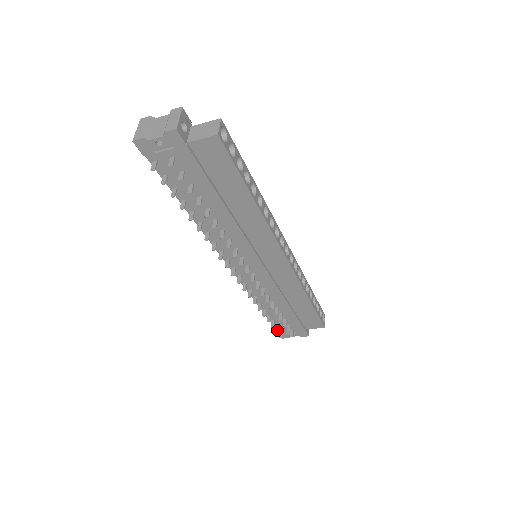
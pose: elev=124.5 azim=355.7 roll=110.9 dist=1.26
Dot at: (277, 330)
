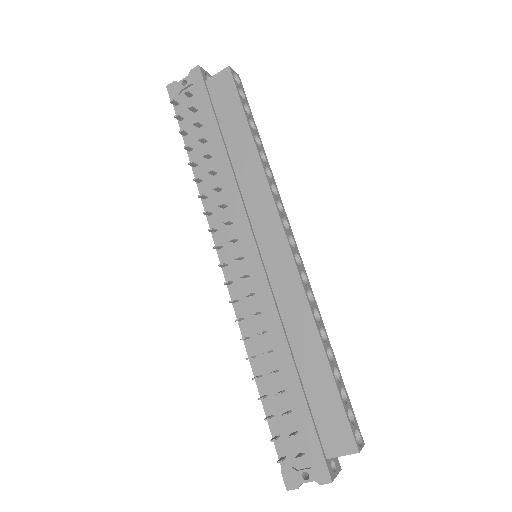
Dot at: (275, 437)
